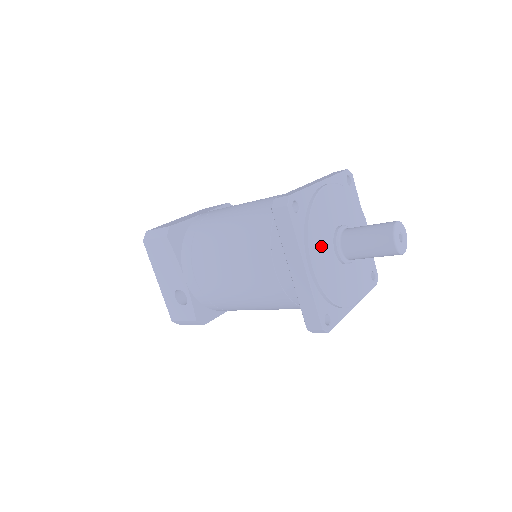
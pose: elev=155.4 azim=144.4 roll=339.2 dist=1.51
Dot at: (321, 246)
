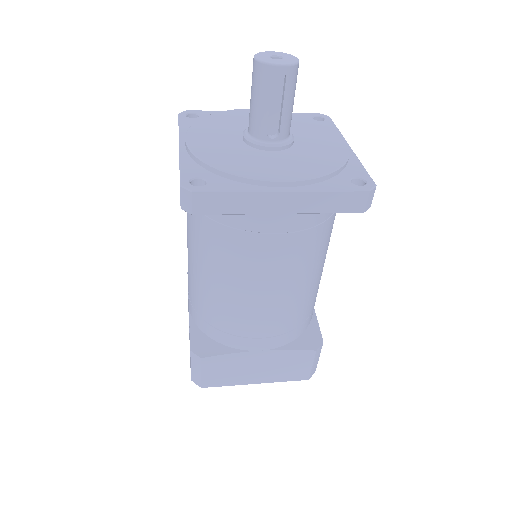
Dot at: (214, 132)
